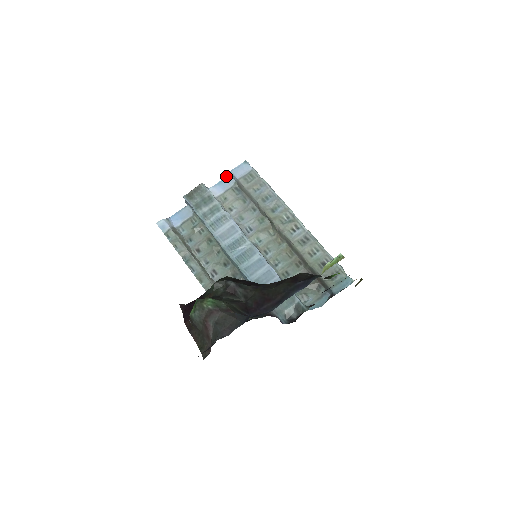
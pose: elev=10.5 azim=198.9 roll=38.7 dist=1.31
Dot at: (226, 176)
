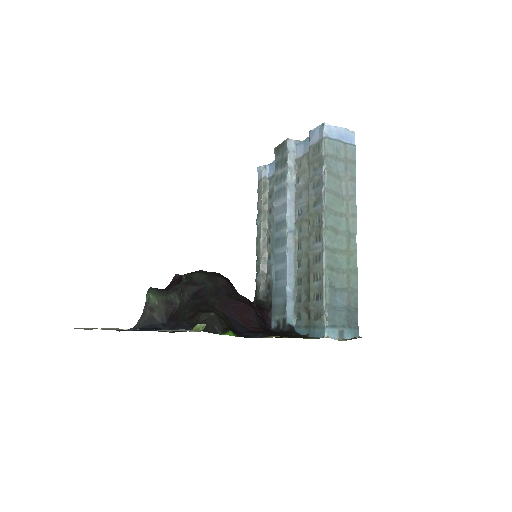
Dot at: occluded
